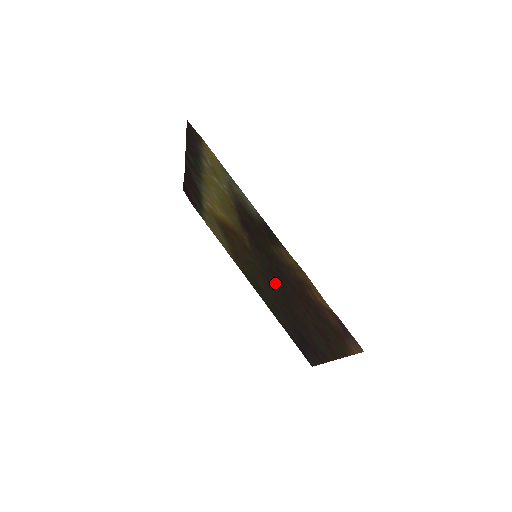
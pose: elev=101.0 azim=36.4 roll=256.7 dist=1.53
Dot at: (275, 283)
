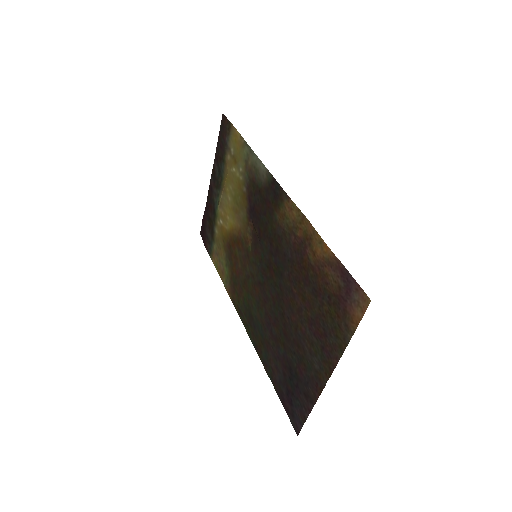
Dot at: (271, 285)
